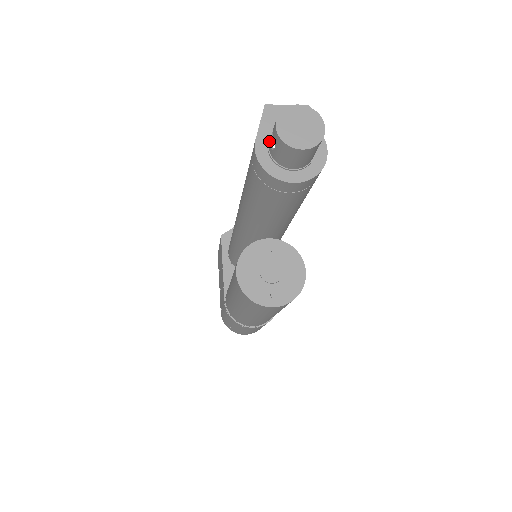
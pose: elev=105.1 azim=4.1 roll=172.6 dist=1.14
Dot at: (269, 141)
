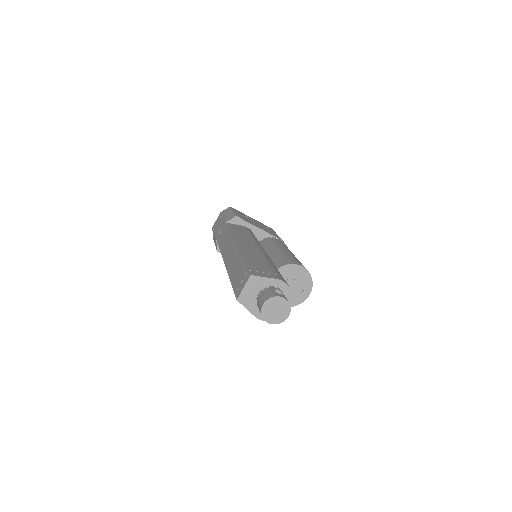
Dot at: occluded
